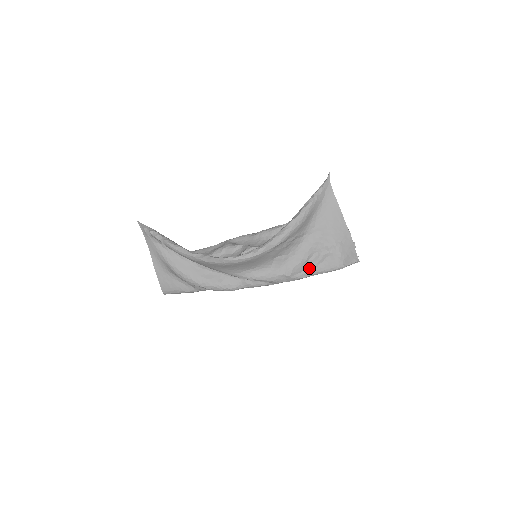
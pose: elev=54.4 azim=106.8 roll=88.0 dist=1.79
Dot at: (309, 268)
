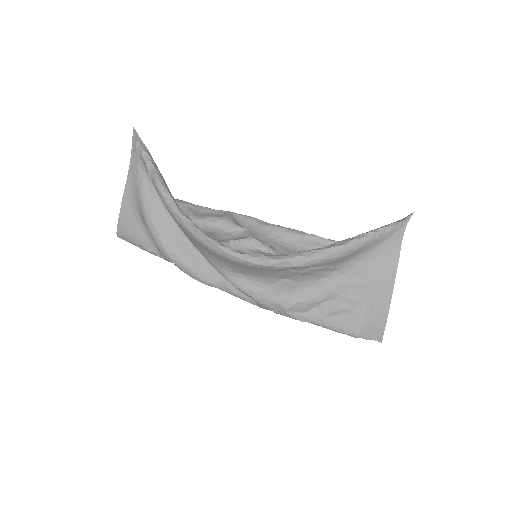
Dot at: (315, 313)
